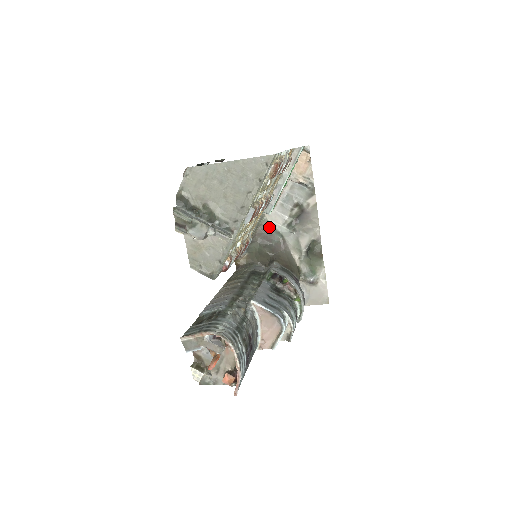
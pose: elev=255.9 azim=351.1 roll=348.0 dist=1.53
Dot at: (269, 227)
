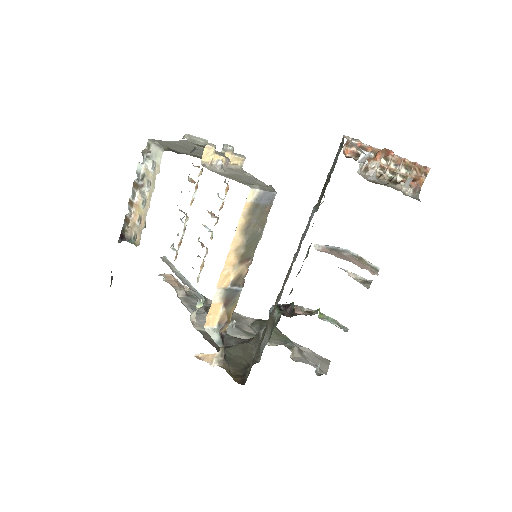
Dot at: occluded
